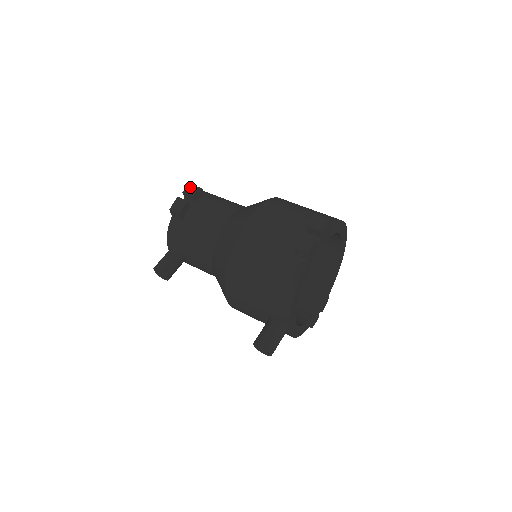
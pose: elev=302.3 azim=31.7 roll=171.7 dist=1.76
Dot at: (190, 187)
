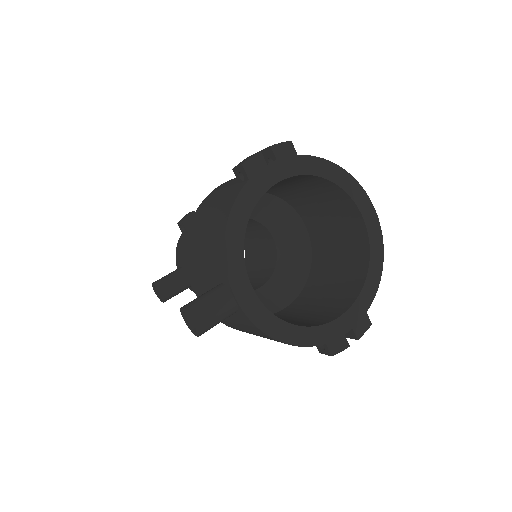
Dot at: occluded
